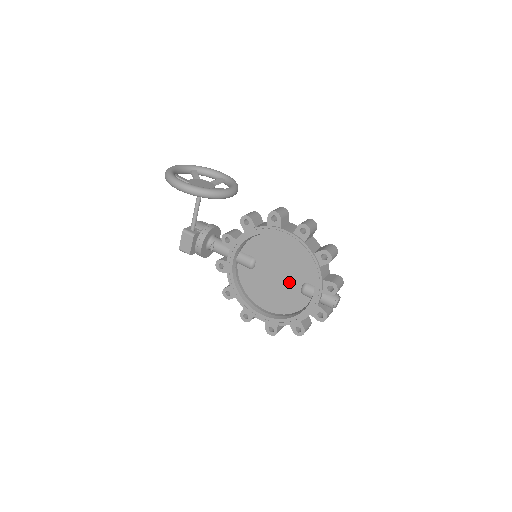
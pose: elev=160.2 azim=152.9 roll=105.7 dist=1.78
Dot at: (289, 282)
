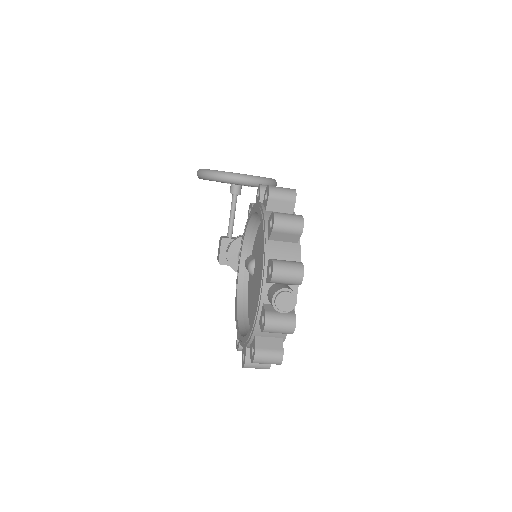
Dot at: occluded
